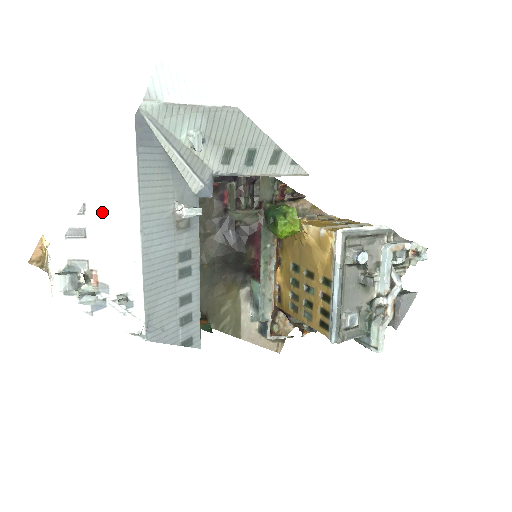
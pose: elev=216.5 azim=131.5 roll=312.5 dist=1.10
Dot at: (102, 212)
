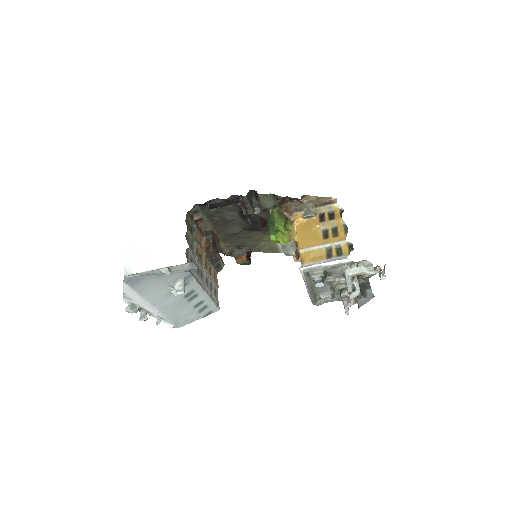
Dot at: (132, 297)
